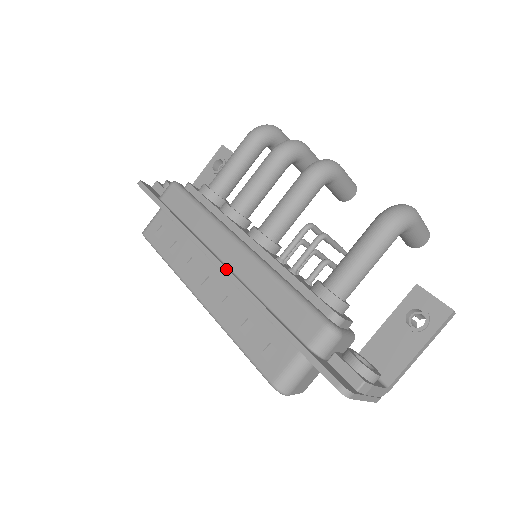
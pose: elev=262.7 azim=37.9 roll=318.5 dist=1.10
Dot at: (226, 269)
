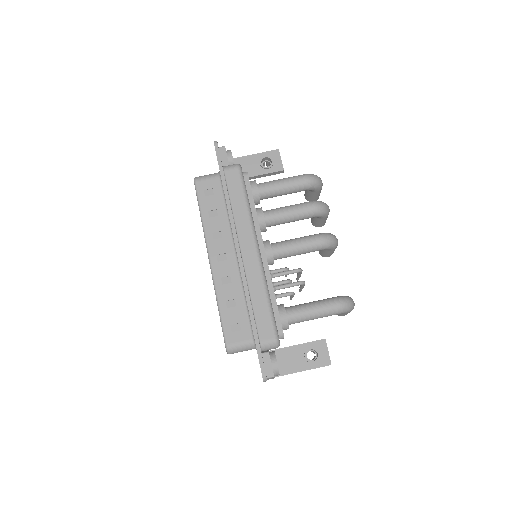
Dot at: (242, 263)
